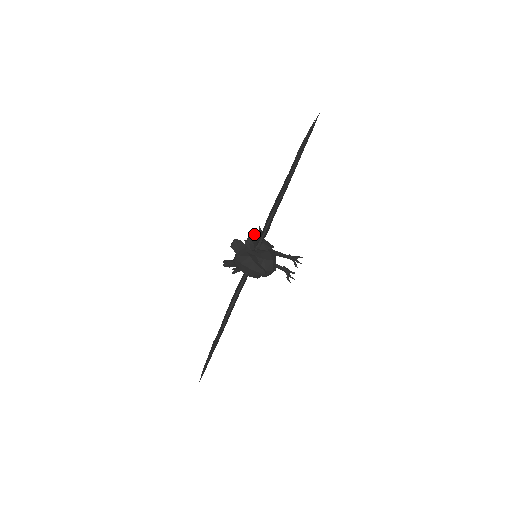
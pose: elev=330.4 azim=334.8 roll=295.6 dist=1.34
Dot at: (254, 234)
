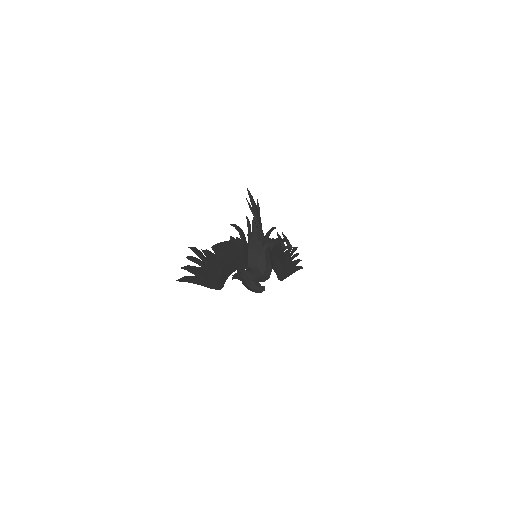
Dot at: (247, 217)
